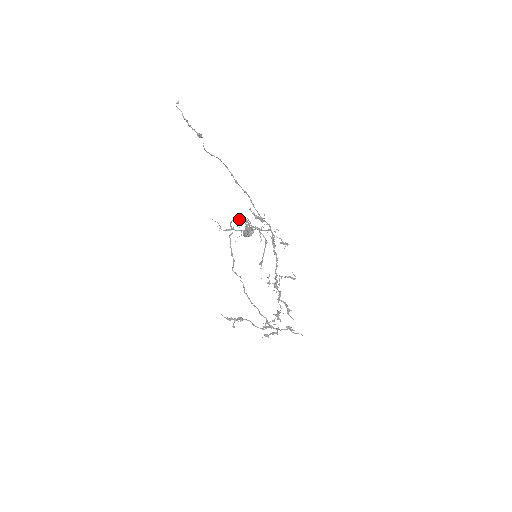
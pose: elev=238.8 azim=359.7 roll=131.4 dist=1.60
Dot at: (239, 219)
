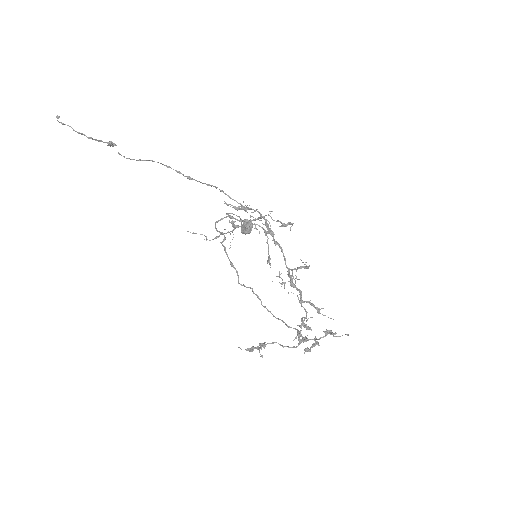
Dot at: (221, 219)
